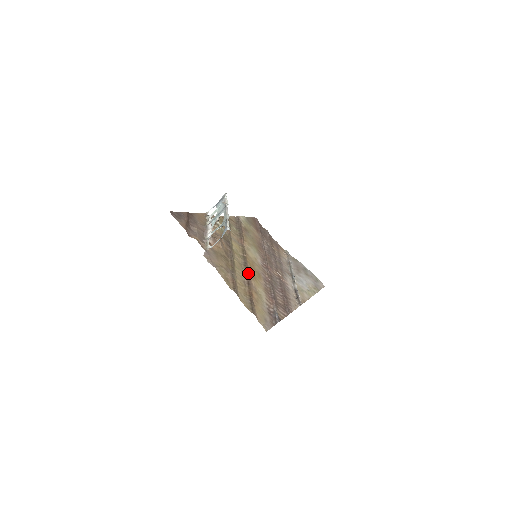
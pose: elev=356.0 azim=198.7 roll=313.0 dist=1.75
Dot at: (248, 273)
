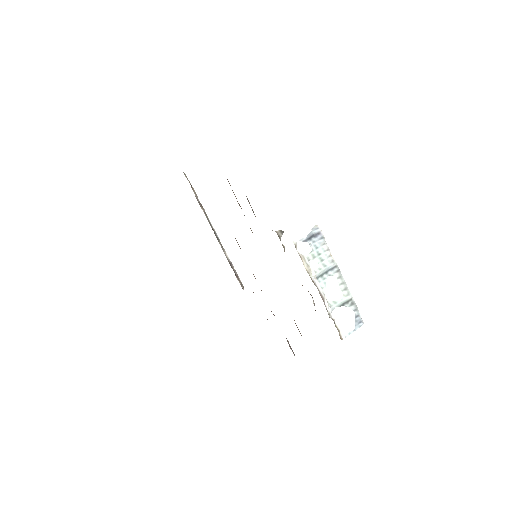
Dot at: occluded
